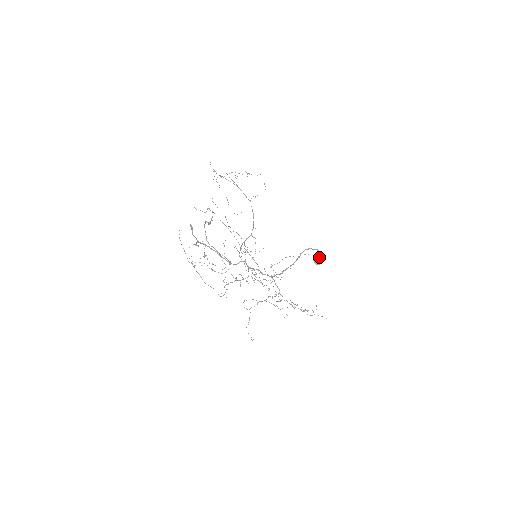
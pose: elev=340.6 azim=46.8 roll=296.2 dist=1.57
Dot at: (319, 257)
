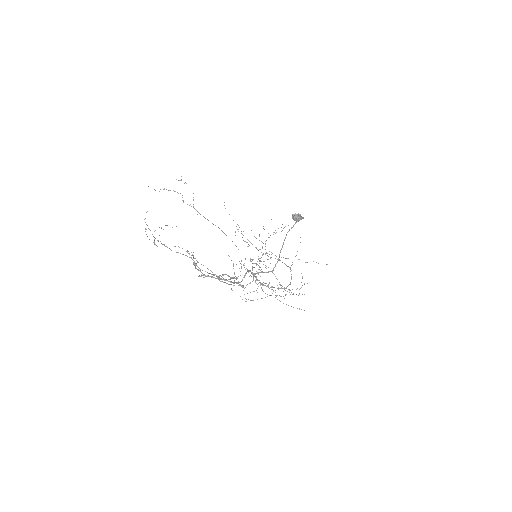
Dot at: occluded
